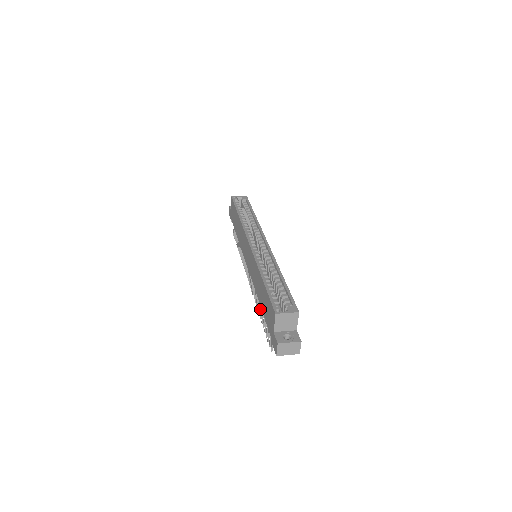
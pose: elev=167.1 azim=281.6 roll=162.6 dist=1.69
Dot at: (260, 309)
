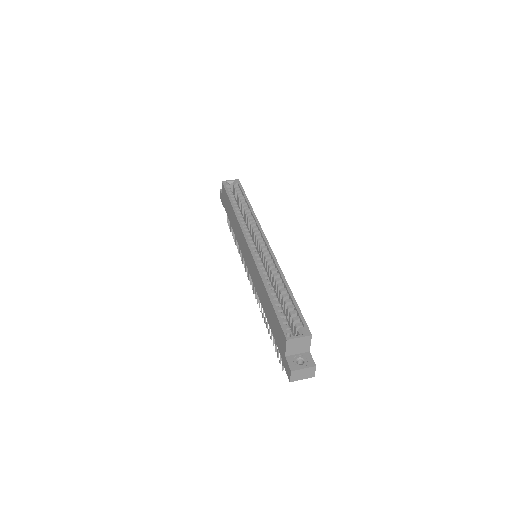
Dot at: occluded
